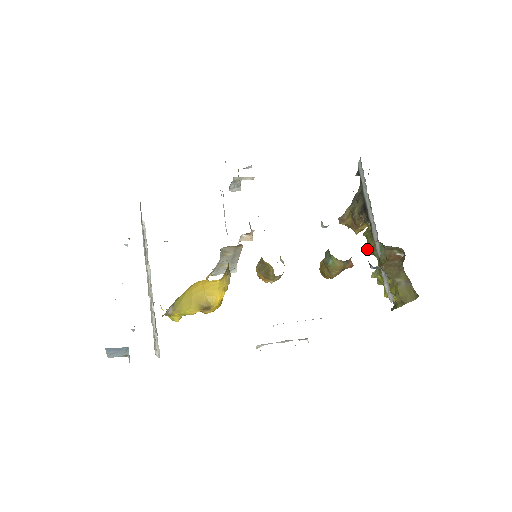
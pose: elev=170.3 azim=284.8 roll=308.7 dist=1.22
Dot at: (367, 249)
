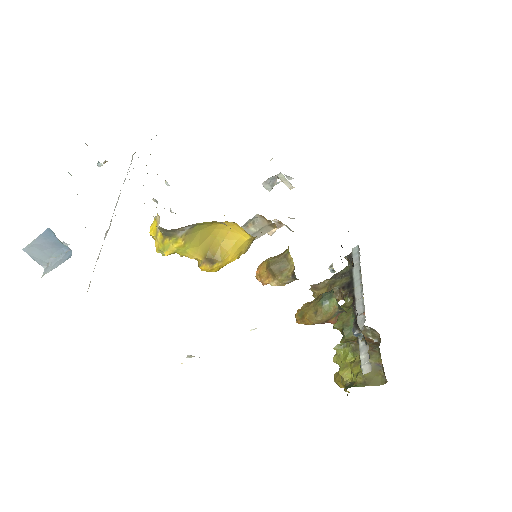
Dot at: (337, 322)
